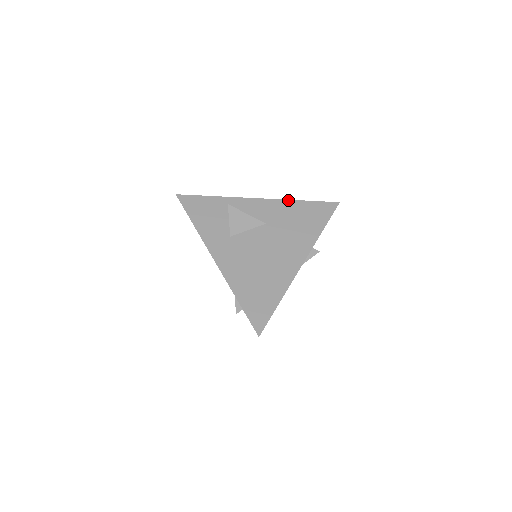
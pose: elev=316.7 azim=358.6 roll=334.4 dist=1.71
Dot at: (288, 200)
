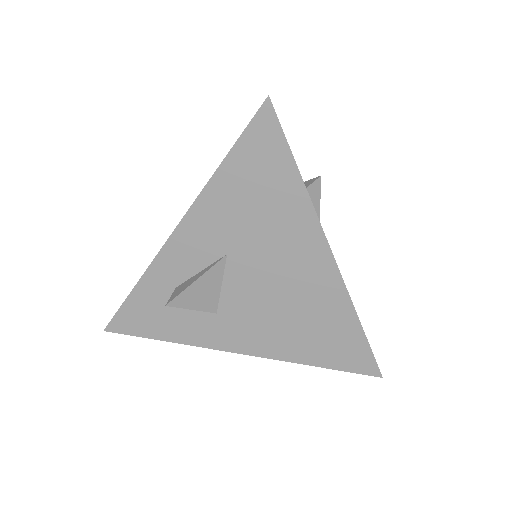
Dot at: (205, 188)
